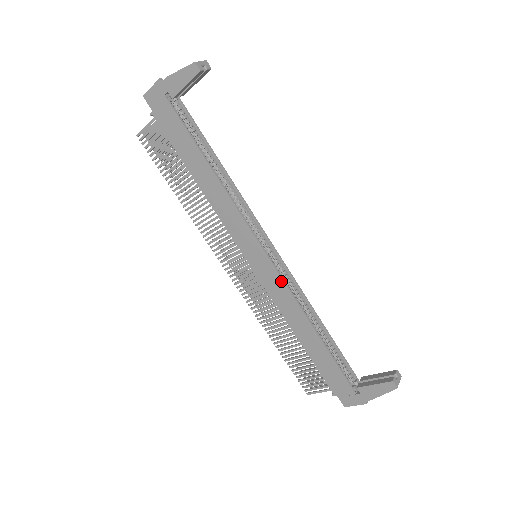
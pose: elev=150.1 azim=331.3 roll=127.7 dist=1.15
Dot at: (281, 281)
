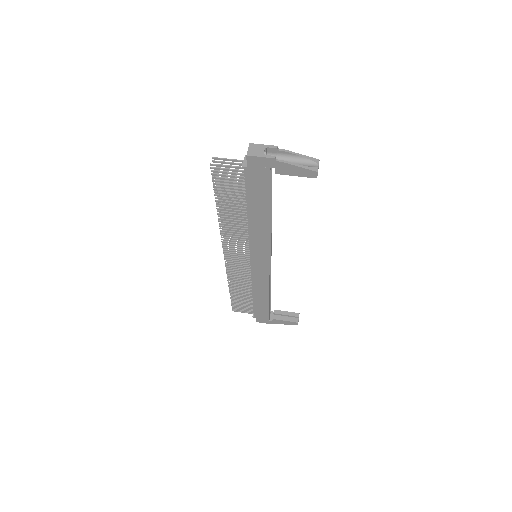
Dot at: (268, 276)
